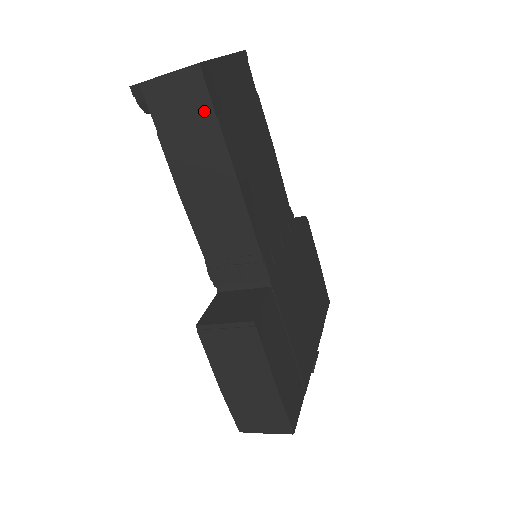
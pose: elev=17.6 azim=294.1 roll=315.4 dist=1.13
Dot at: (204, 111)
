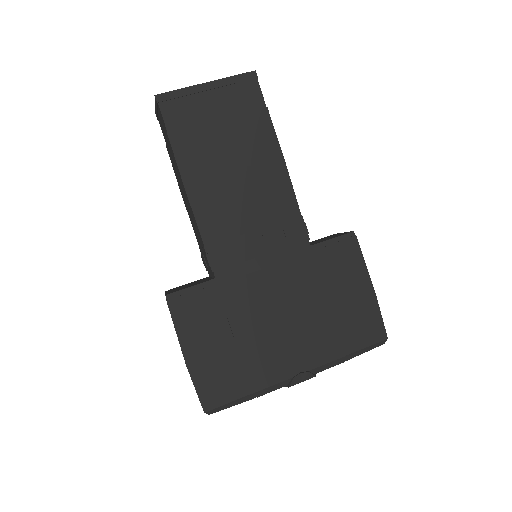
Dot at: (166, 130)
